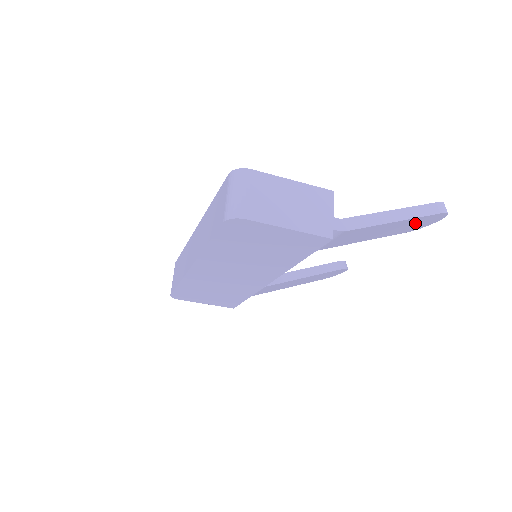
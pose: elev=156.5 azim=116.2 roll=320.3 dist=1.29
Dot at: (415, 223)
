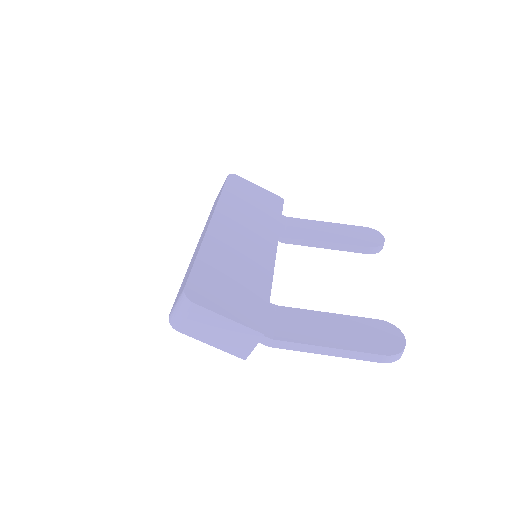
Dot at: occluded
